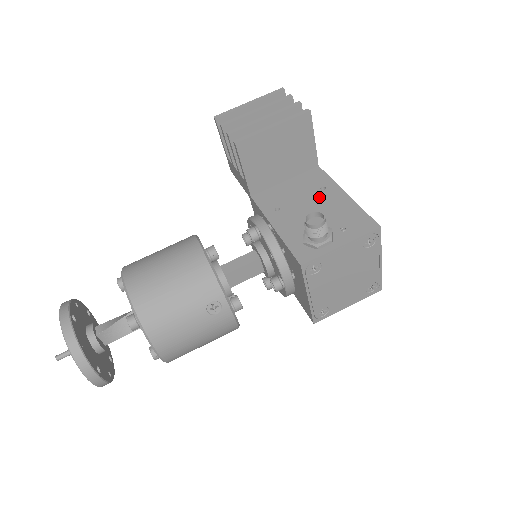
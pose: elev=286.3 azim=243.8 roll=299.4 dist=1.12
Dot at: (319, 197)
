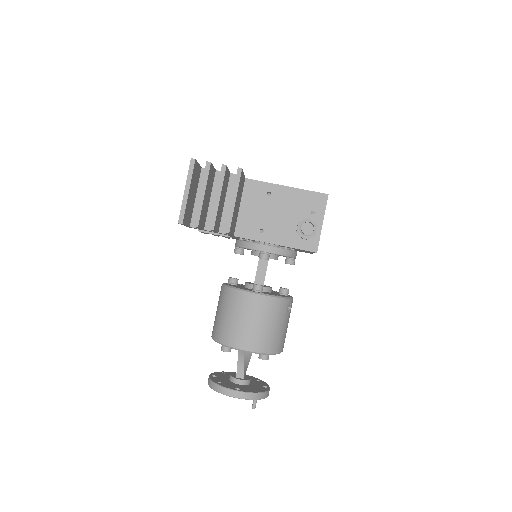
Dot at: (275, 202)
